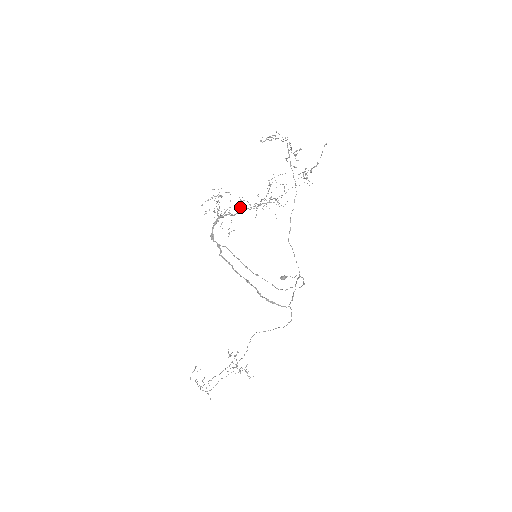
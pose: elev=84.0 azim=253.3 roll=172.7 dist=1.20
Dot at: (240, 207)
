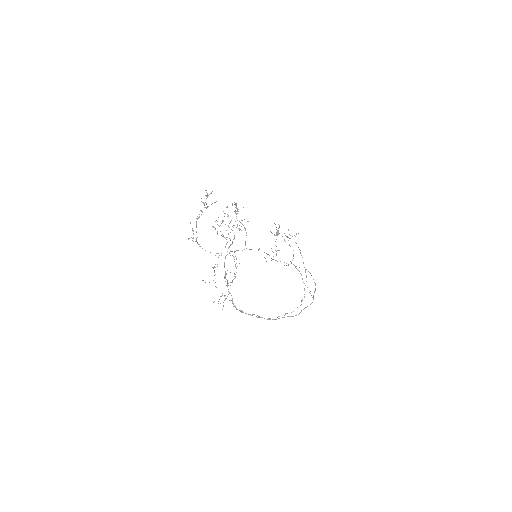
Dot at: (232, 282)
